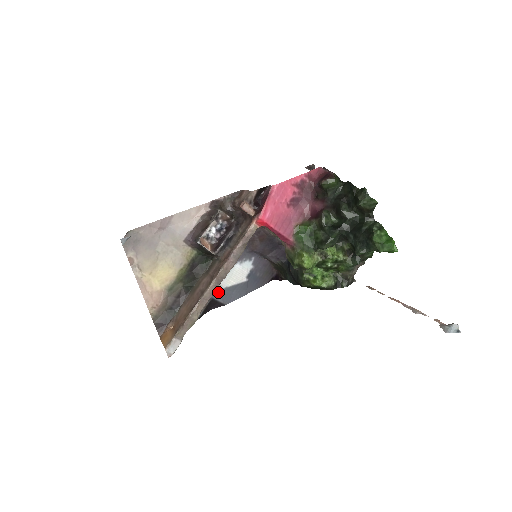
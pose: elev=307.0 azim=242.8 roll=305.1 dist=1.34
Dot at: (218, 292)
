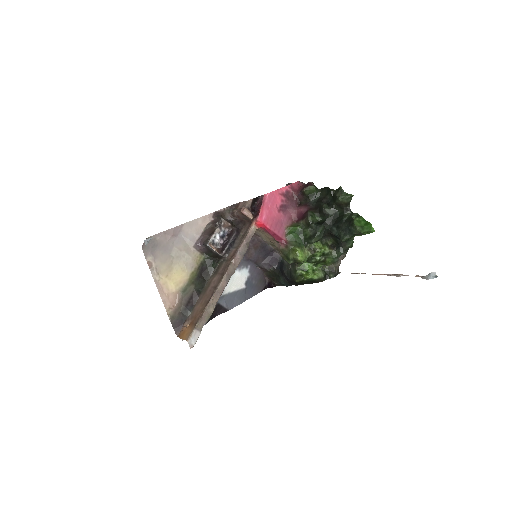
Dot at: (222, 297)
